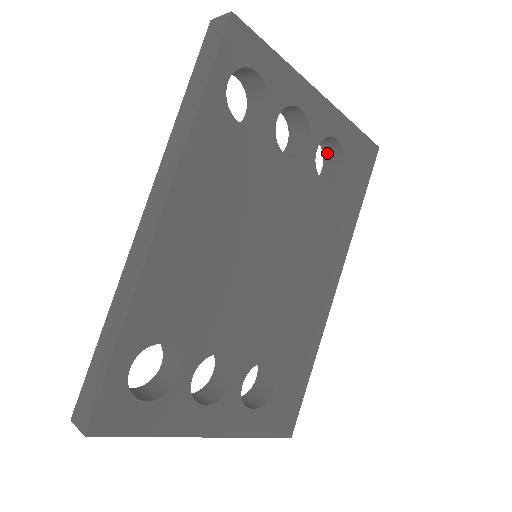
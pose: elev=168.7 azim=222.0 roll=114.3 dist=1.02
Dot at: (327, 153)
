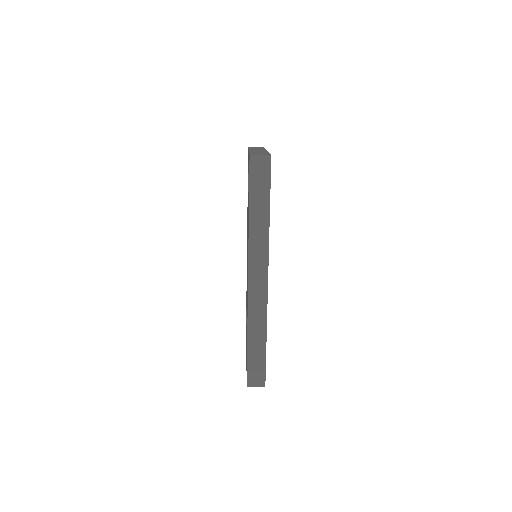
Dot at: occluded
